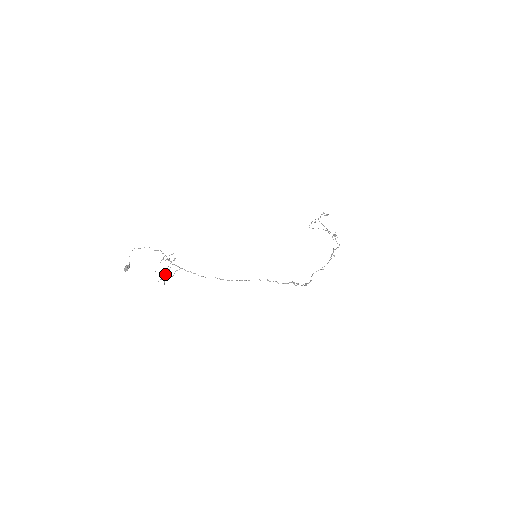
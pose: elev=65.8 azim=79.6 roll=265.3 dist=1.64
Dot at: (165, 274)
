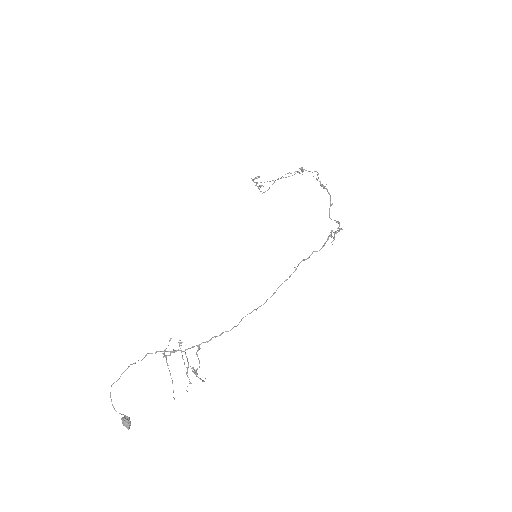
Dot at: occluded
